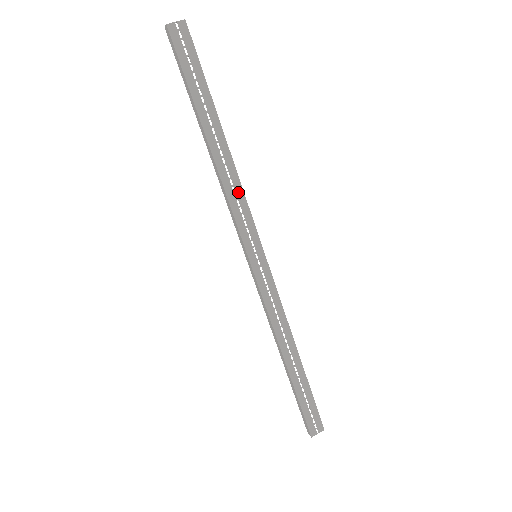
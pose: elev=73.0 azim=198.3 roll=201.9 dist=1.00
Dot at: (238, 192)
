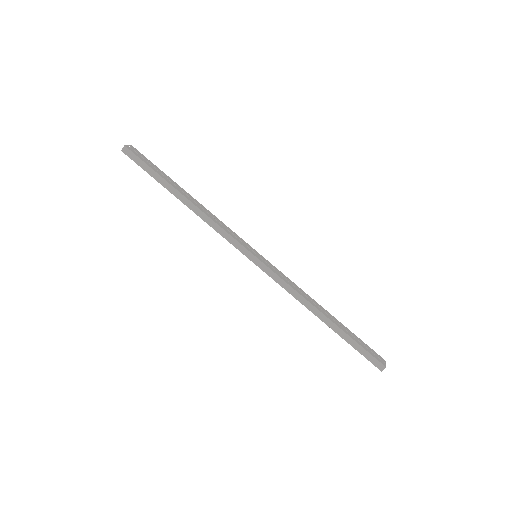
Dot at: (219, 221)
